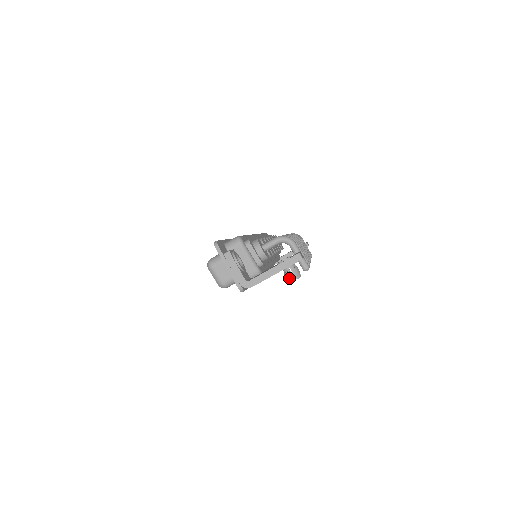
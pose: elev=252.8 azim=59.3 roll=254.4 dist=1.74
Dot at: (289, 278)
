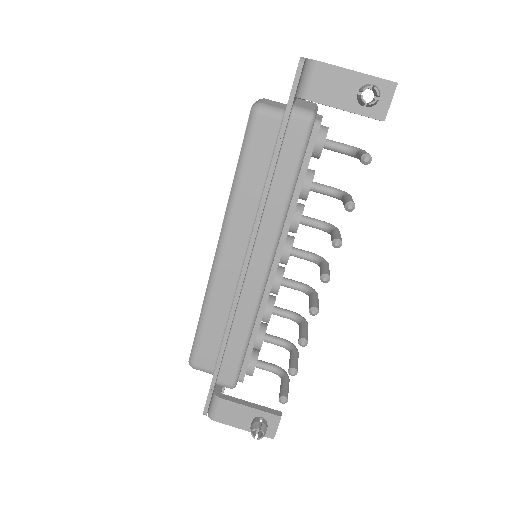
Dot at: (365, 86)
